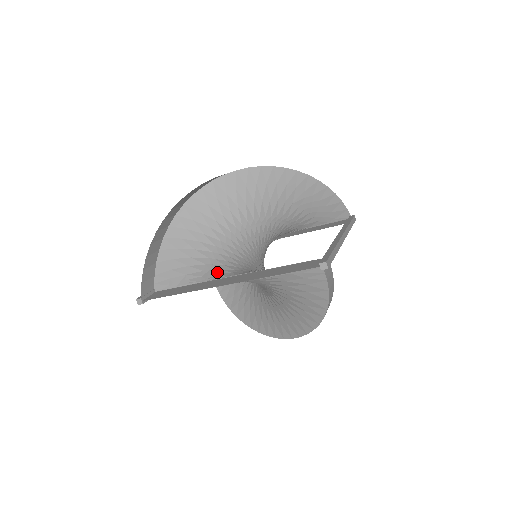
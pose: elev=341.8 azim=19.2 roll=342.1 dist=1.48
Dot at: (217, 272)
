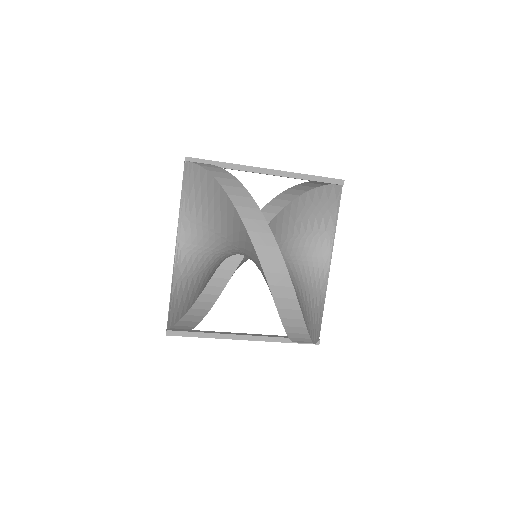
Dot at: occluded
